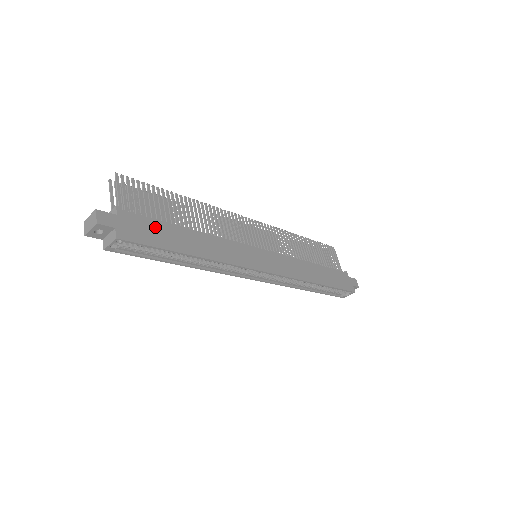
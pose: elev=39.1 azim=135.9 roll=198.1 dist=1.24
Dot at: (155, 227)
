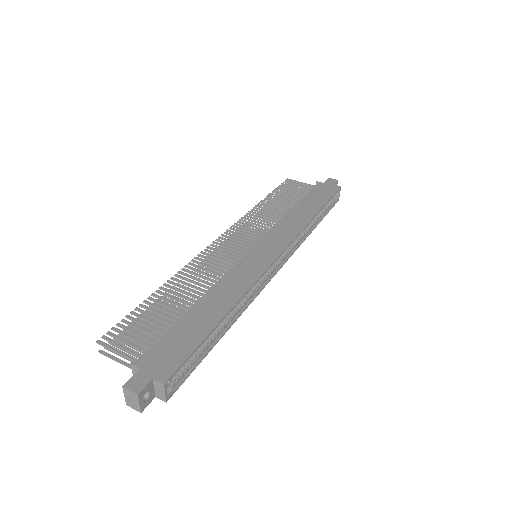
Dot at: (174, 337)
